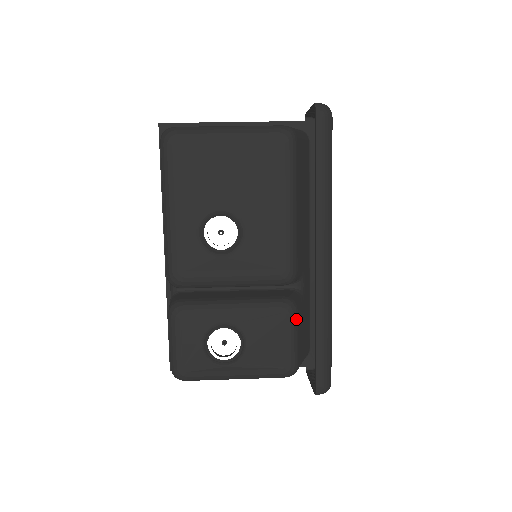
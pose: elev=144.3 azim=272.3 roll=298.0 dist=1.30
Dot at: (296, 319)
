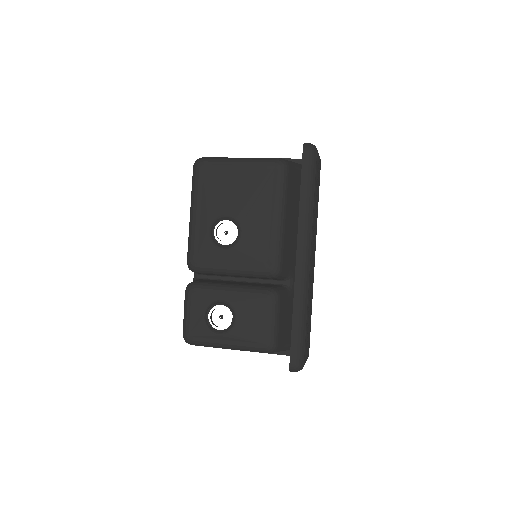
Dot at: (278, 305)
